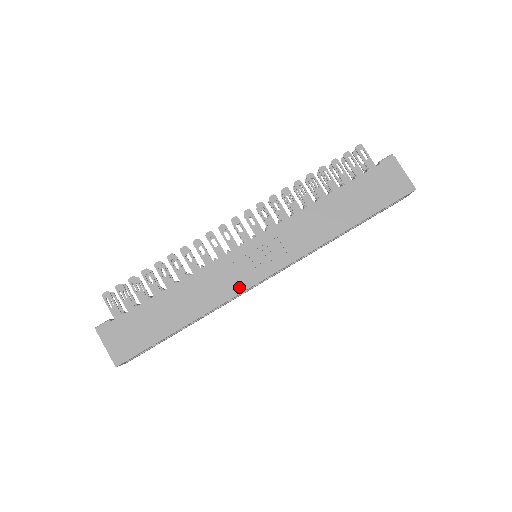
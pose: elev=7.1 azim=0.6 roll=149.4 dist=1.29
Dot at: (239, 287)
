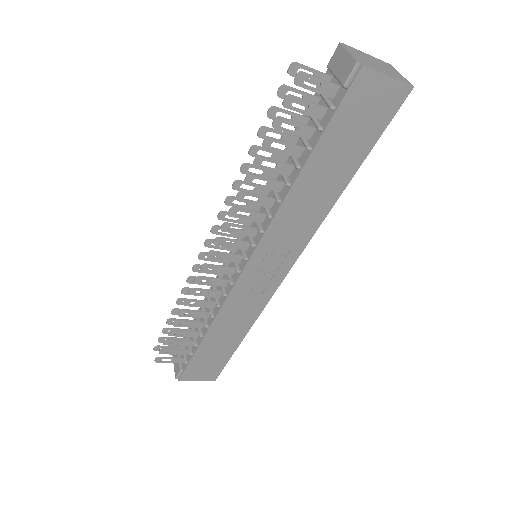
Dot at: (266, 297)
